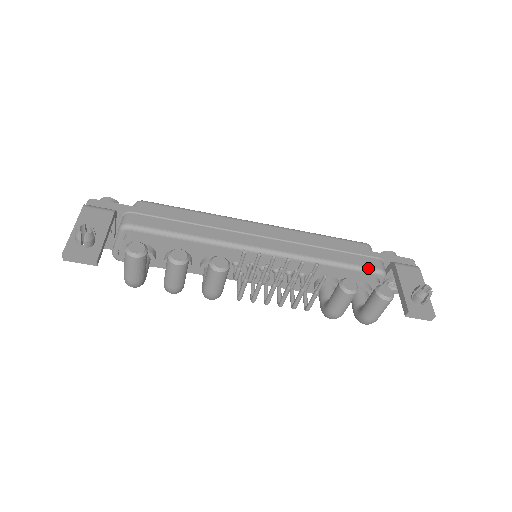
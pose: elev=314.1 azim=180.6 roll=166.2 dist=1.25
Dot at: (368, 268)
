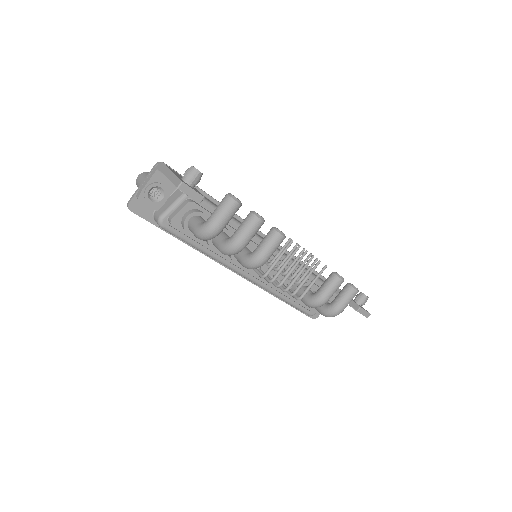
Dot at: (323, 281)
